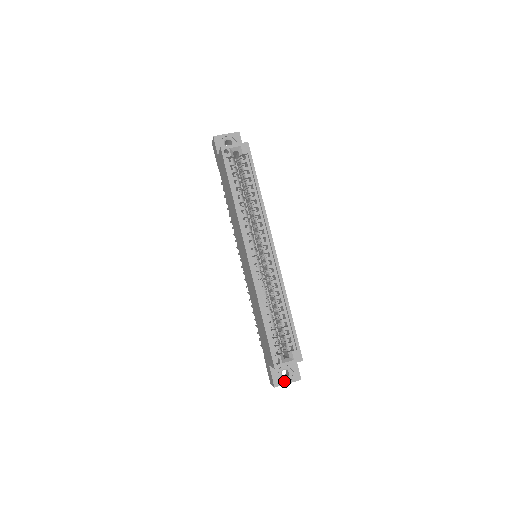
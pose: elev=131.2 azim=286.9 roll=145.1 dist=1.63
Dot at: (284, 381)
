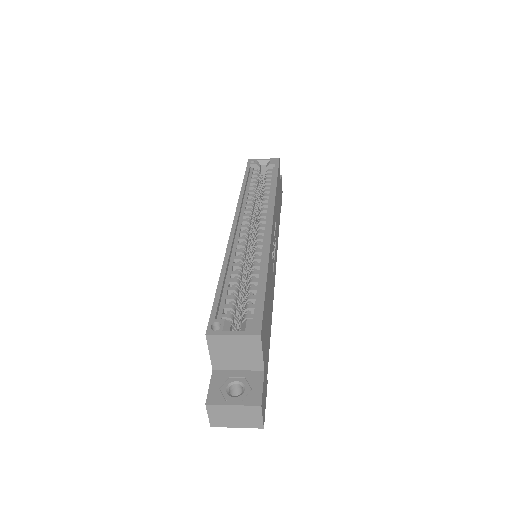
Dot at: (228, 399)
